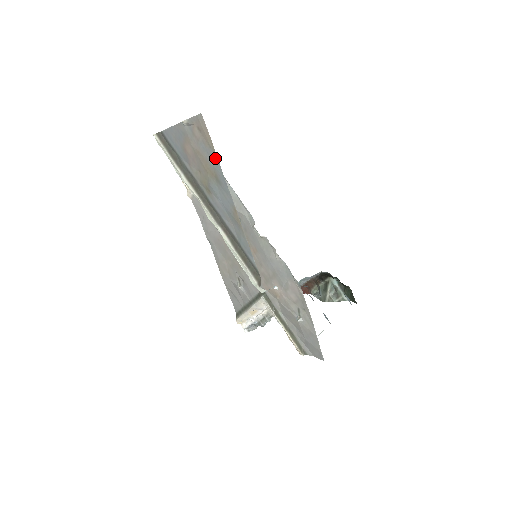
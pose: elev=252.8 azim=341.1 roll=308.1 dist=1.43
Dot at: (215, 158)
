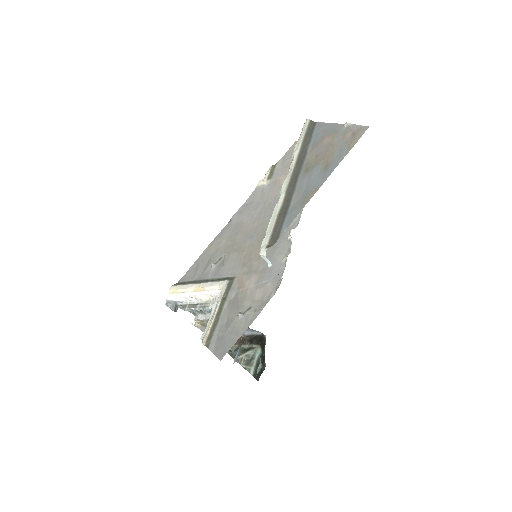
Dot at: (344, 154)
